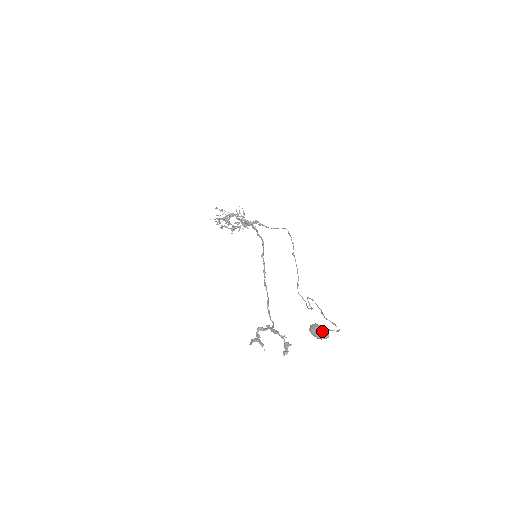
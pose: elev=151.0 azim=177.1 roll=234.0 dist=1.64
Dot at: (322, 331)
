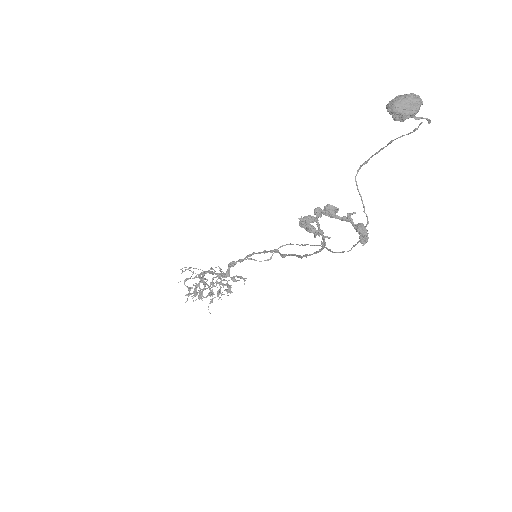
Dot at: (408, 94)
